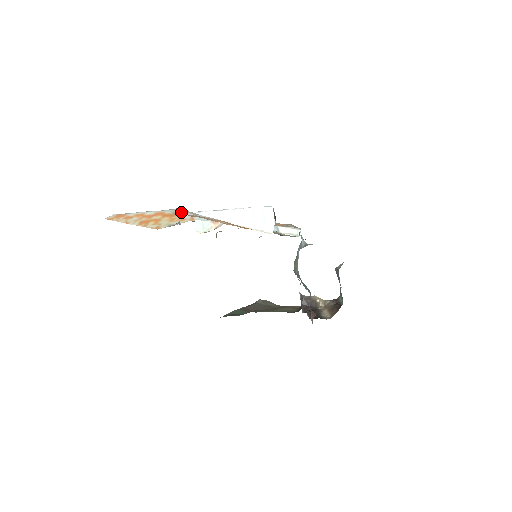
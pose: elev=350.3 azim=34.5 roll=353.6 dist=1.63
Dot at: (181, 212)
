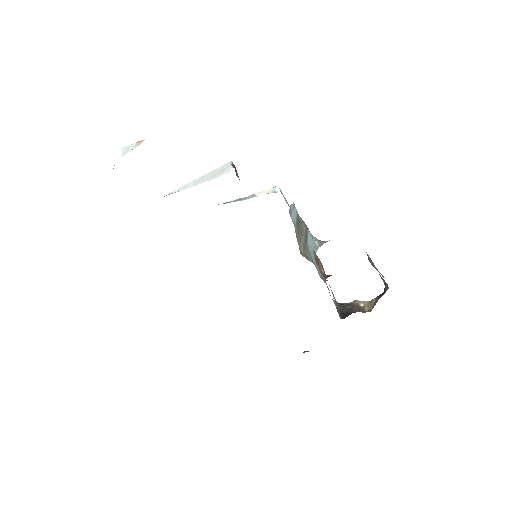
Dot at: occluded
